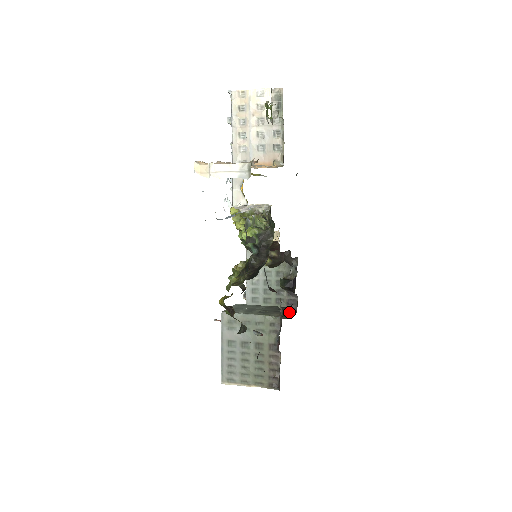
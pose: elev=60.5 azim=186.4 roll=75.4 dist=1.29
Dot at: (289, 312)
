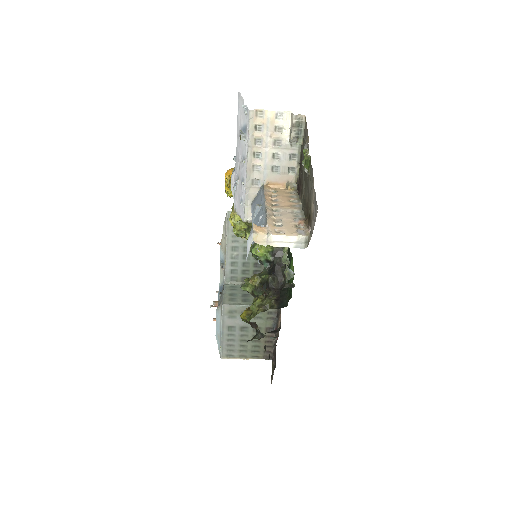
Dot at: occluded
